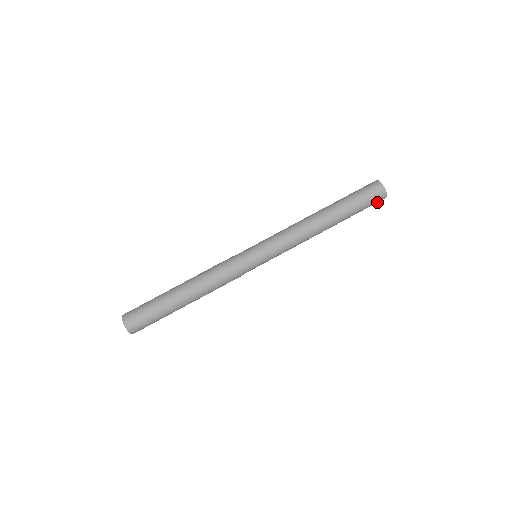
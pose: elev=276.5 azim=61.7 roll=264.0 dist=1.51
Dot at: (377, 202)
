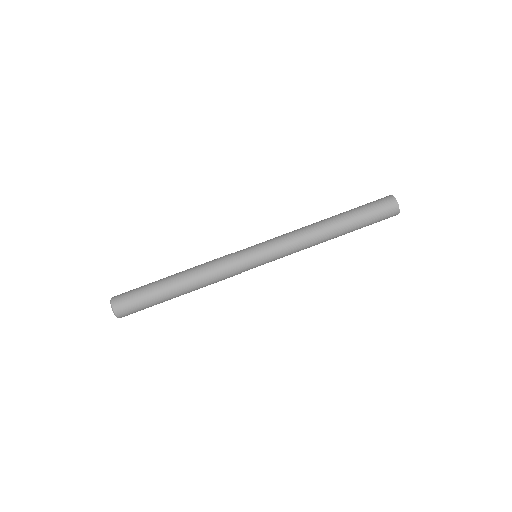
Dot at: (387, 218)
